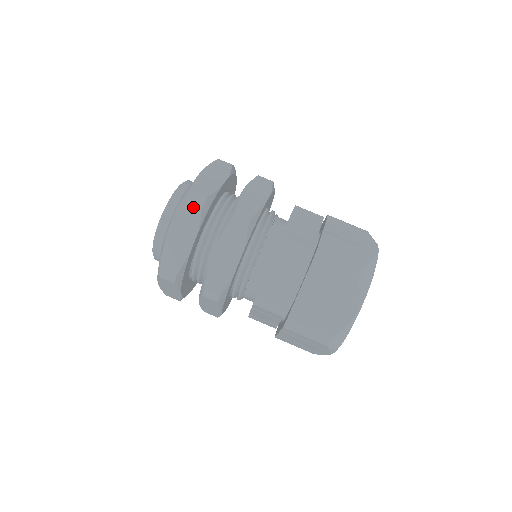
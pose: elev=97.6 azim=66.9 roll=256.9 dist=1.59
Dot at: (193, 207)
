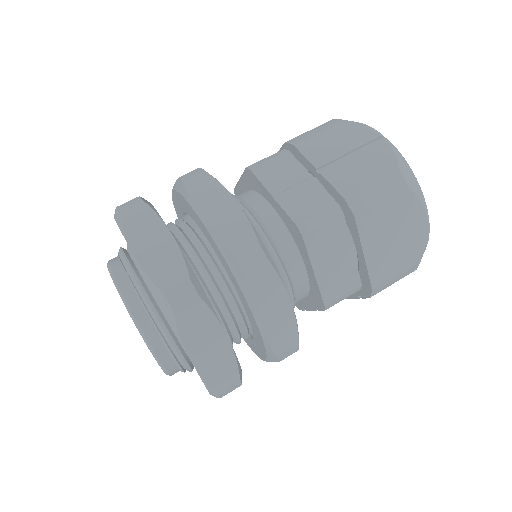
Dot at: (189, 308)
